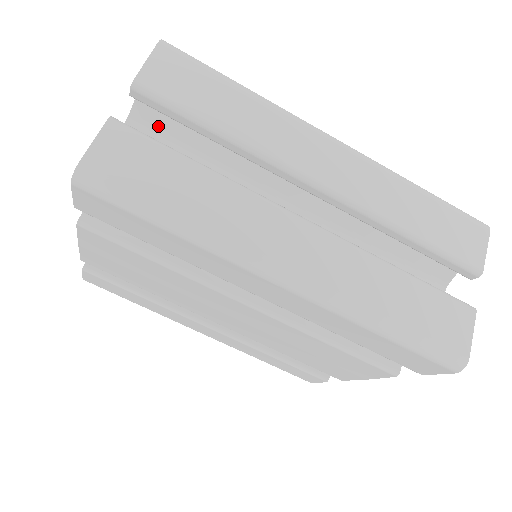
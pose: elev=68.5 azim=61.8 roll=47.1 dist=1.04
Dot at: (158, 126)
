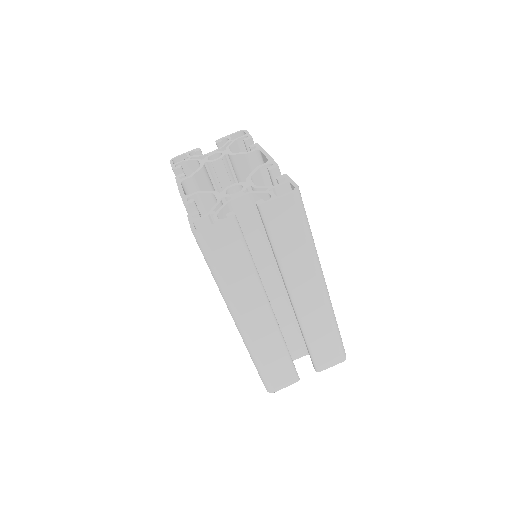
Dot at: occluded
